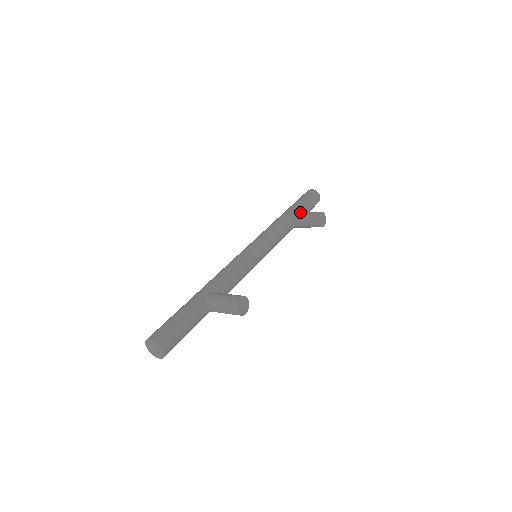
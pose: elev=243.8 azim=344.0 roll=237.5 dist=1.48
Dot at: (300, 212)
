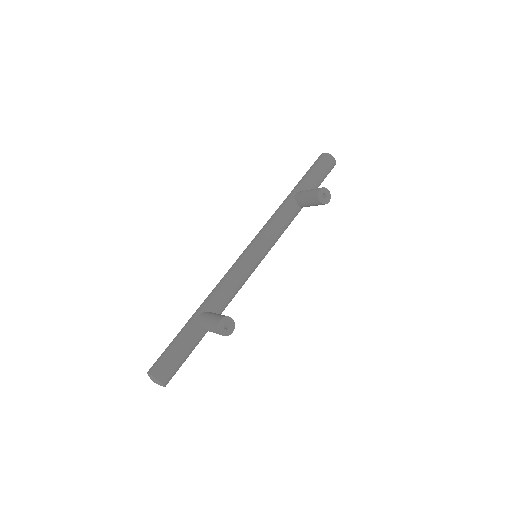
Dot at: (307, 188)
